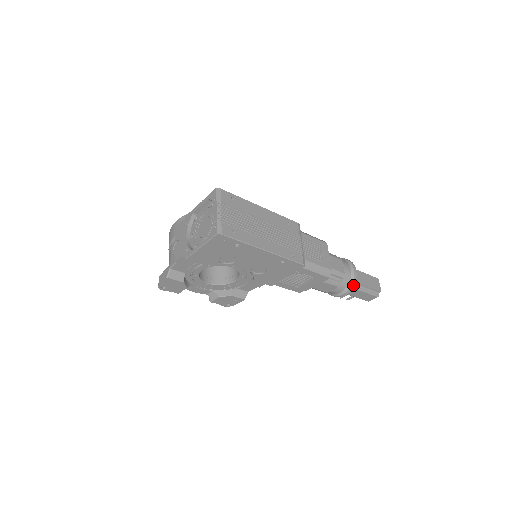
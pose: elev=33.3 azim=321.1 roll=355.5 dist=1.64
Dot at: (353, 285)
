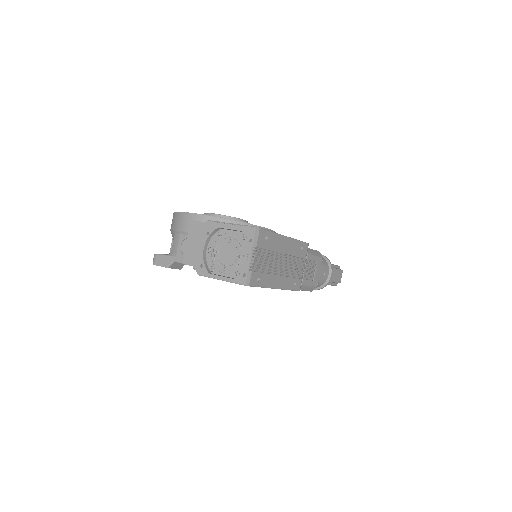
Dot at: occluded
